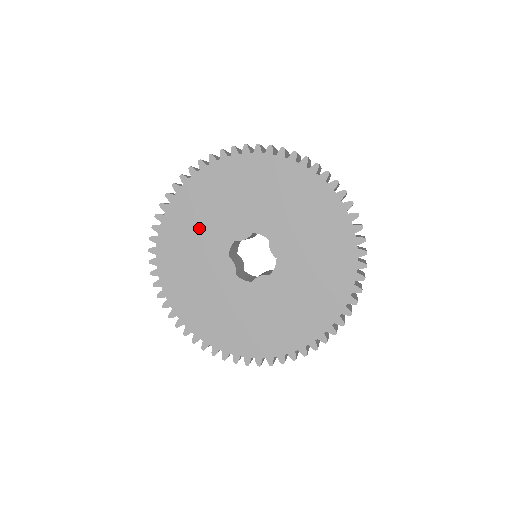
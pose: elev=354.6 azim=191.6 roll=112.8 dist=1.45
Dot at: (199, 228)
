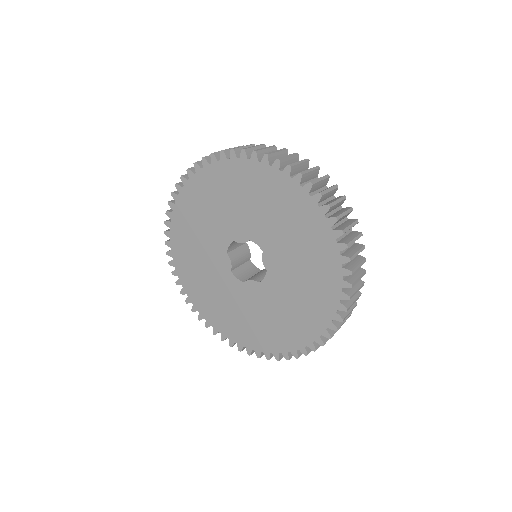
Dot at: (205, 218)
